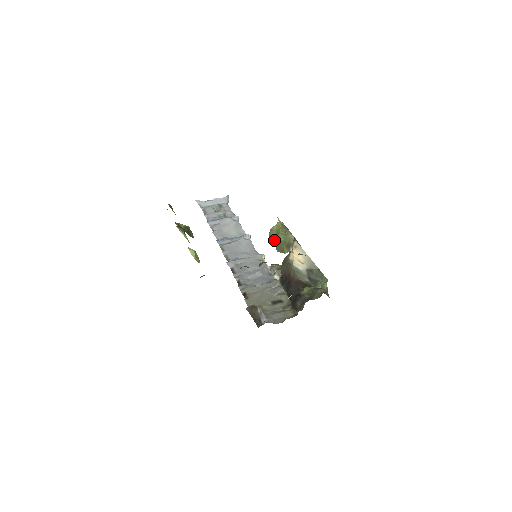
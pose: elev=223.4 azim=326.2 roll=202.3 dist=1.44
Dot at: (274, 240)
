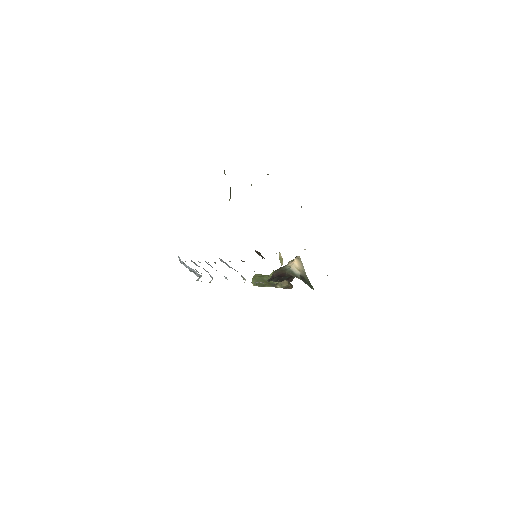
Dot at: (258, 279)
